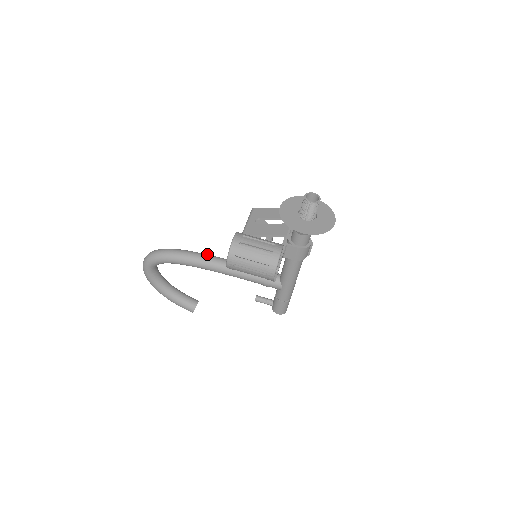
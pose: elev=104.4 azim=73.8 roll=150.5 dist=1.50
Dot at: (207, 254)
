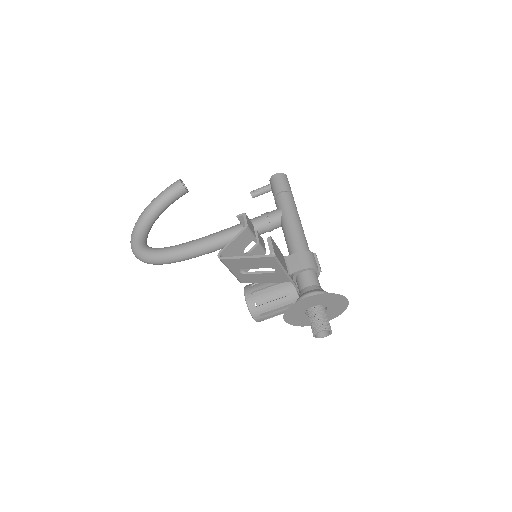
Dot at: (196, 250)
